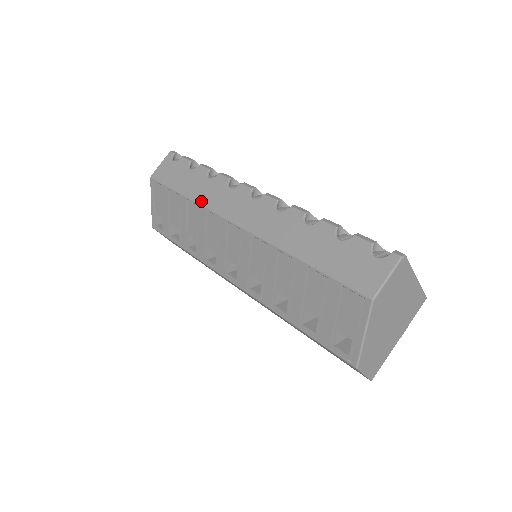
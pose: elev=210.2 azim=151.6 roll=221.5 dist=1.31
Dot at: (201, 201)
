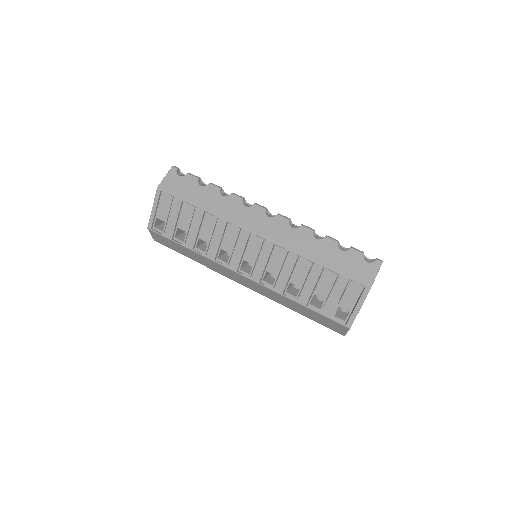
Dot at: (221, 214)
